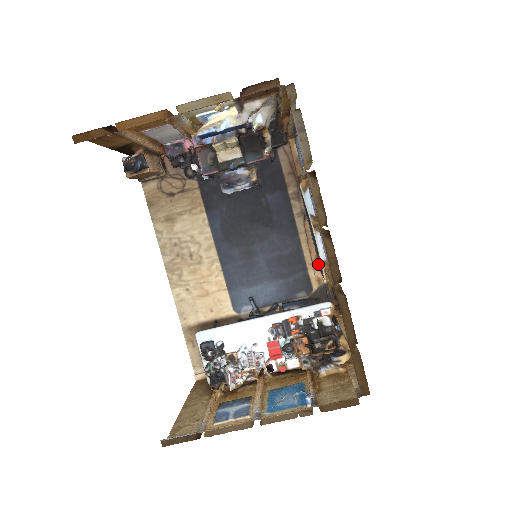
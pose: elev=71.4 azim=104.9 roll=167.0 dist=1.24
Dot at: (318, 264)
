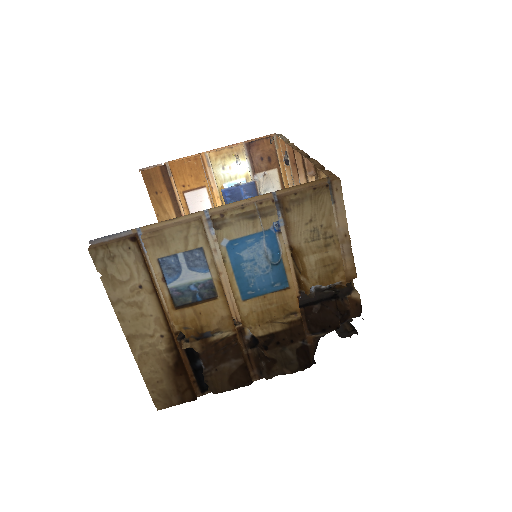
Dot at: occluded
